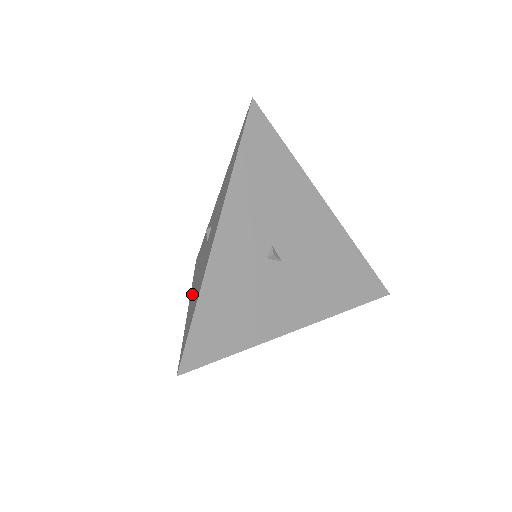
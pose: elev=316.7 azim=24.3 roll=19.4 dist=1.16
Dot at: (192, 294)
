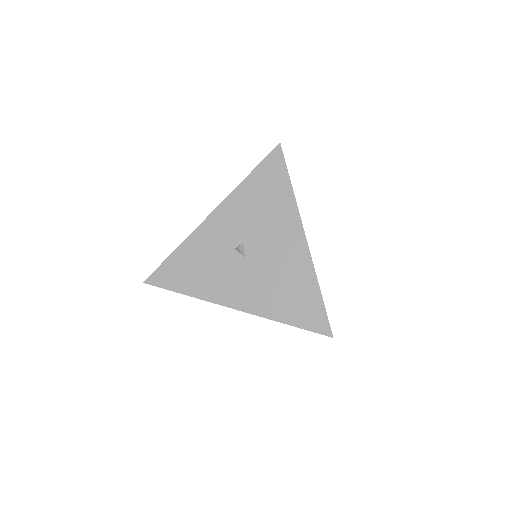
Dot at: occluded
